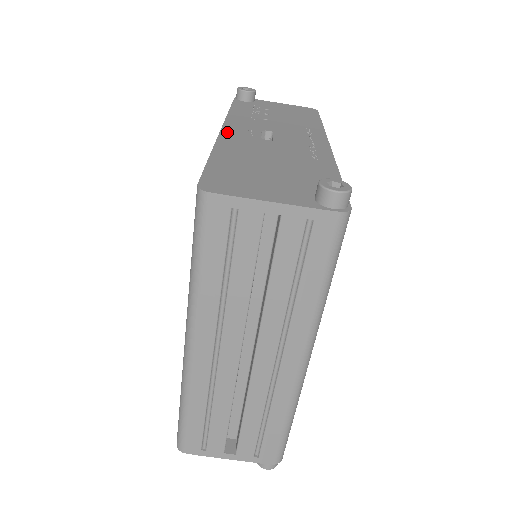
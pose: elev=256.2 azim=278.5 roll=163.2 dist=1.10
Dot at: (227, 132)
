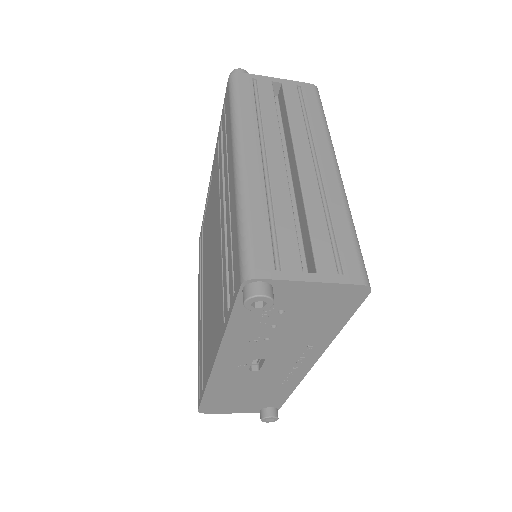
Dot at: (218, 369)
